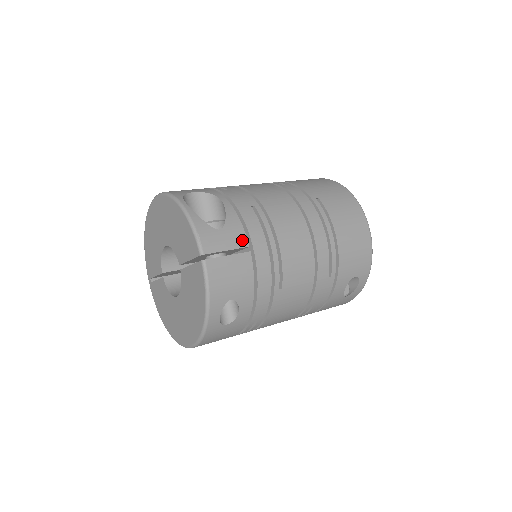
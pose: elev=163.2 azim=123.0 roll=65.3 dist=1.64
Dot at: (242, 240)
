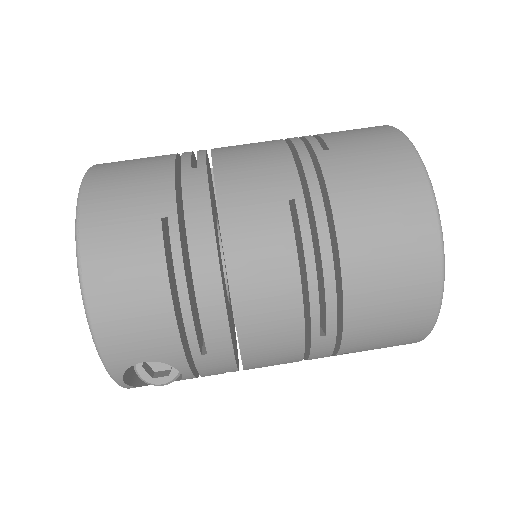
Dot at: occluded
